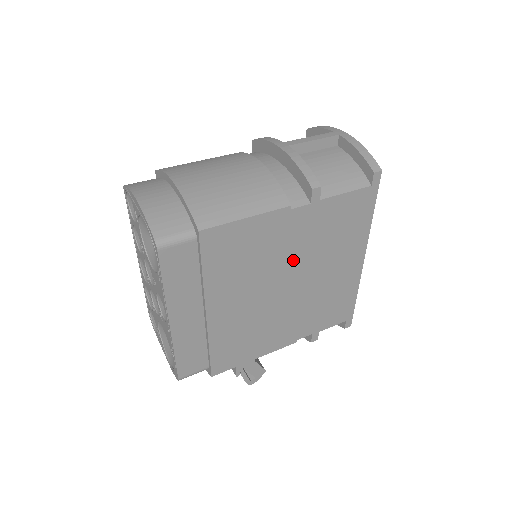
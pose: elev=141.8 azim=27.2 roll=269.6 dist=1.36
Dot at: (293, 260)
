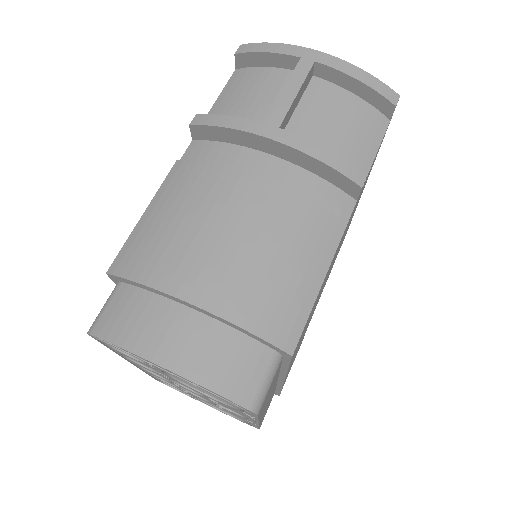
Dot at: occluded
